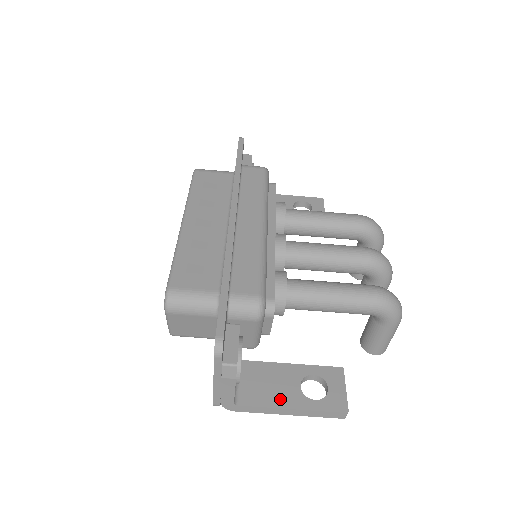
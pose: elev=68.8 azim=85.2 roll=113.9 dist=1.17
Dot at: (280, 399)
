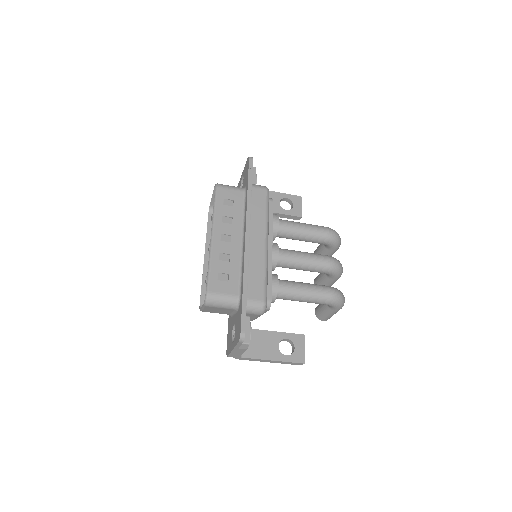
Dot at: (267, 354)
